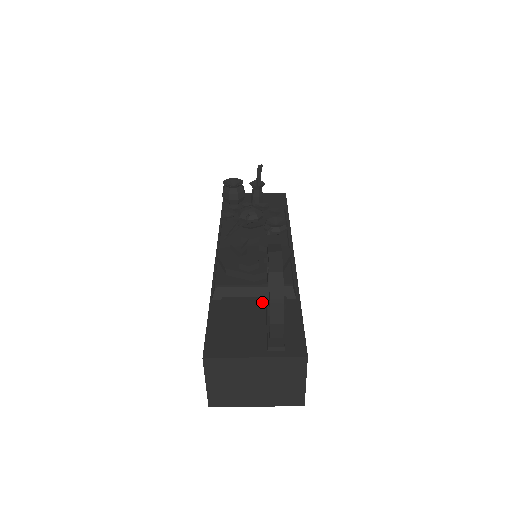
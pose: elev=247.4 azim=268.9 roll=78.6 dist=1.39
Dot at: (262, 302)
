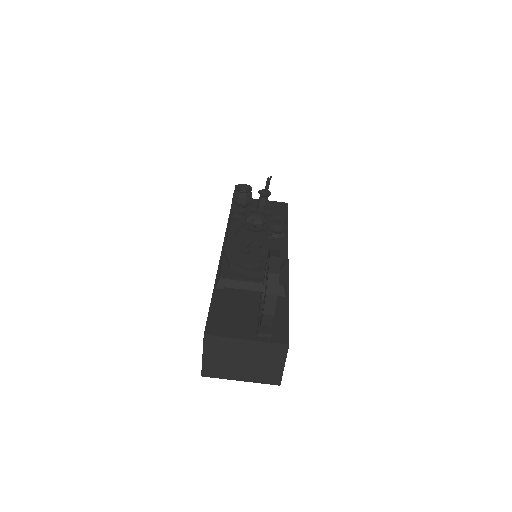
Dot at: (257, 296)
